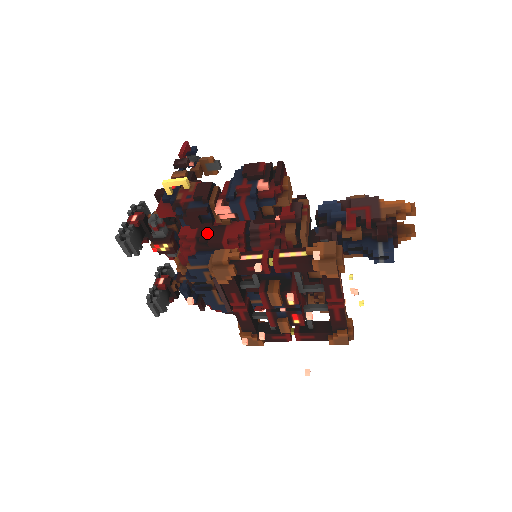
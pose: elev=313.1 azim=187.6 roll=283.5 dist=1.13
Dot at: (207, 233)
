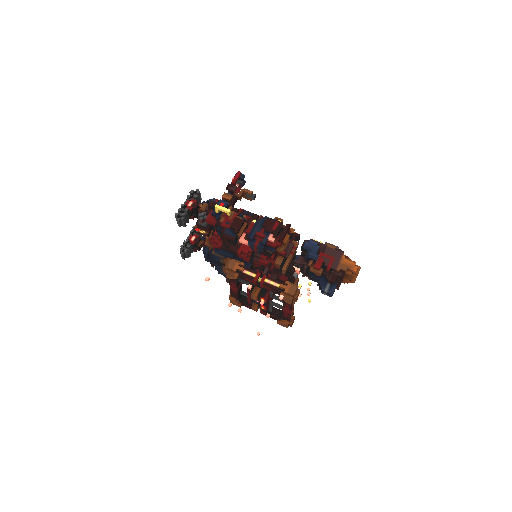
Dot at: occluded
